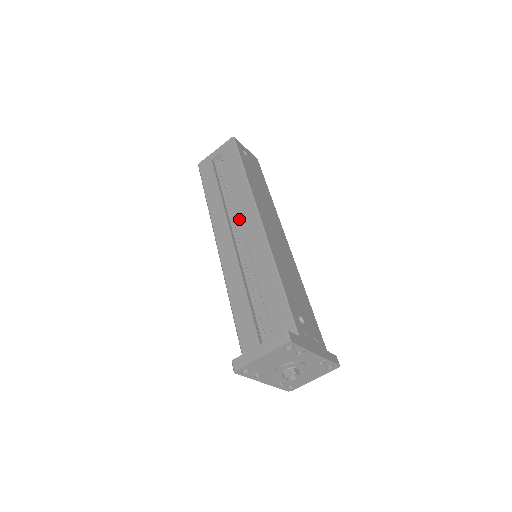
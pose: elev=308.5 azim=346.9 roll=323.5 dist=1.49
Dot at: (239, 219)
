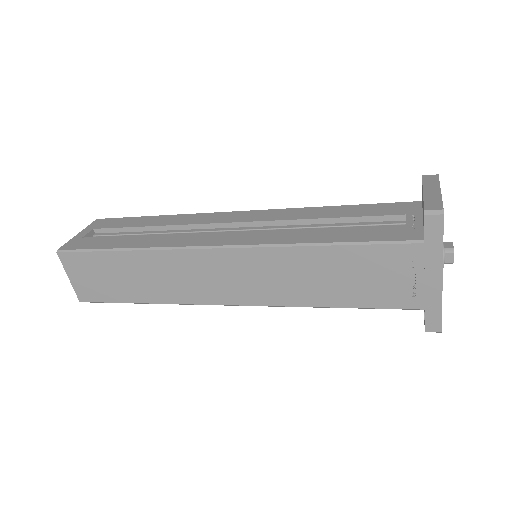
Dot at: (206, 231)
